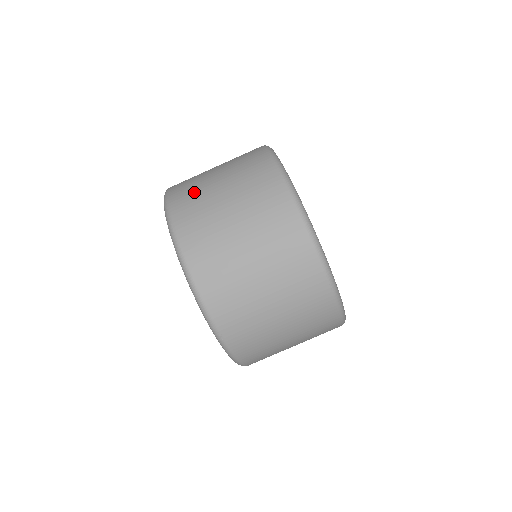
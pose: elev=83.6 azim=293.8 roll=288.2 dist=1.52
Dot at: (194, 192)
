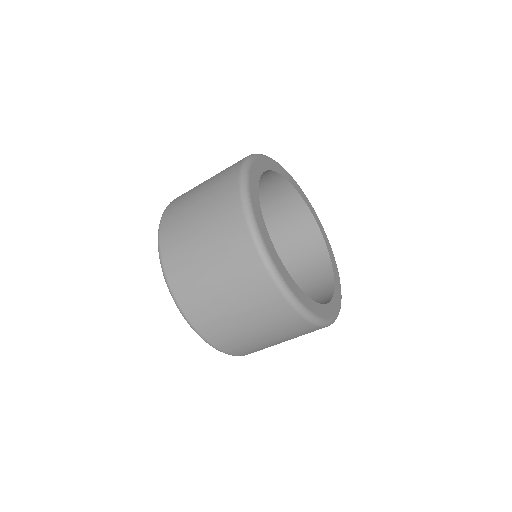
Dot at: (207, 310)
